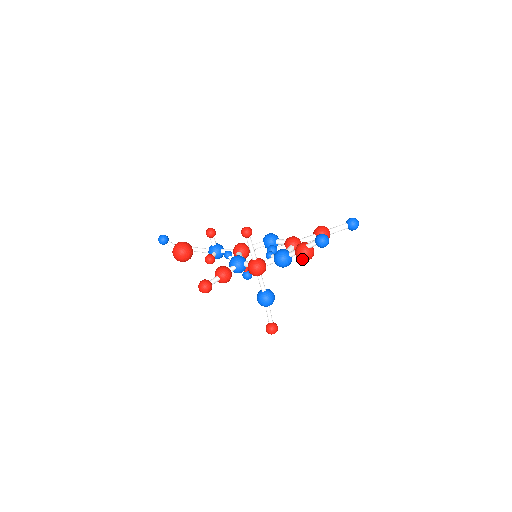
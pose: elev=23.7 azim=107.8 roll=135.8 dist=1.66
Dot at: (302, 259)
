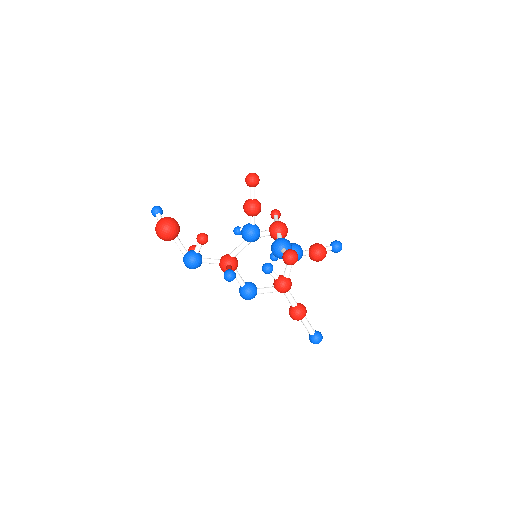
Dot at: (320, 246)
